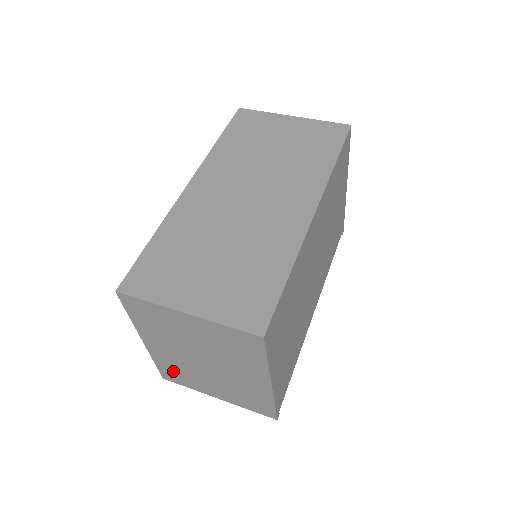
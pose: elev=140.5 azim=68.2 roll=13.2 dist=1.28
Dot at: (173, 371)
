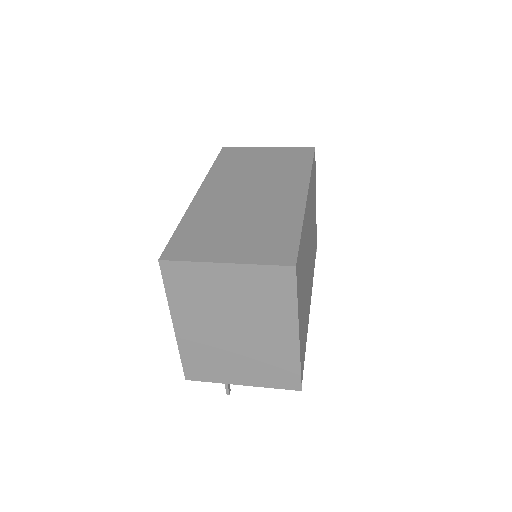
Dot at: (199, 361)
